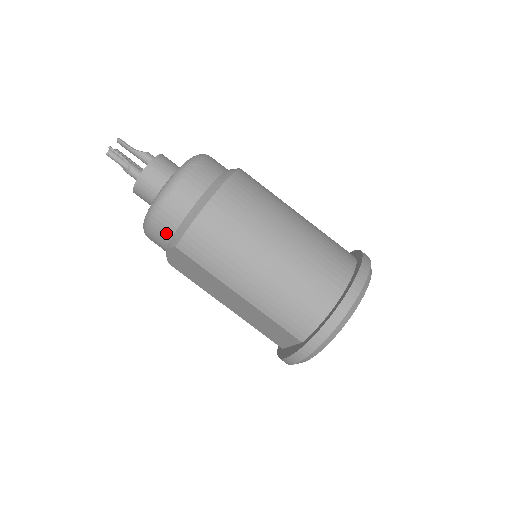
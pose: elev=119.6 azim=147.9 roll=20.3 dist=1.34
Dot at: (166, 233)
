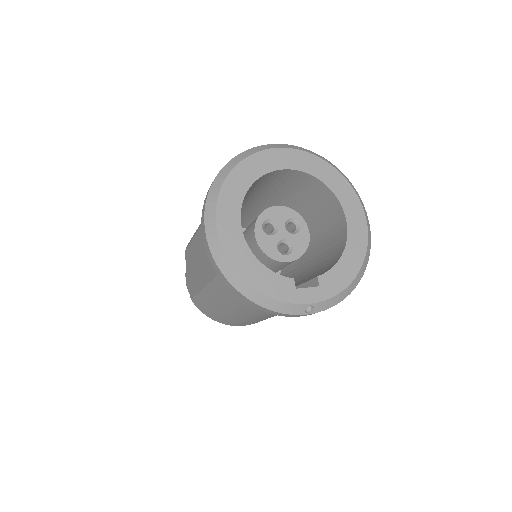
Dot at: occluded
